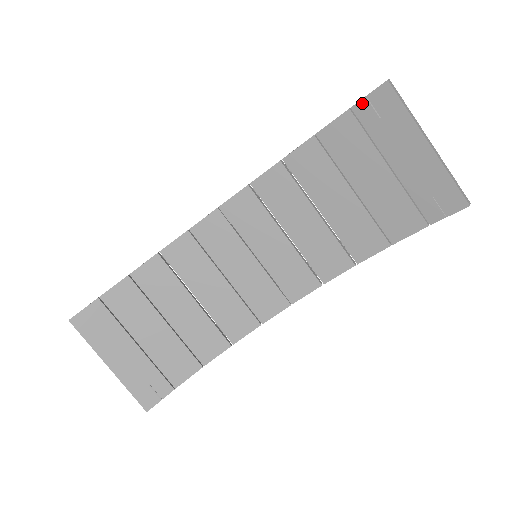
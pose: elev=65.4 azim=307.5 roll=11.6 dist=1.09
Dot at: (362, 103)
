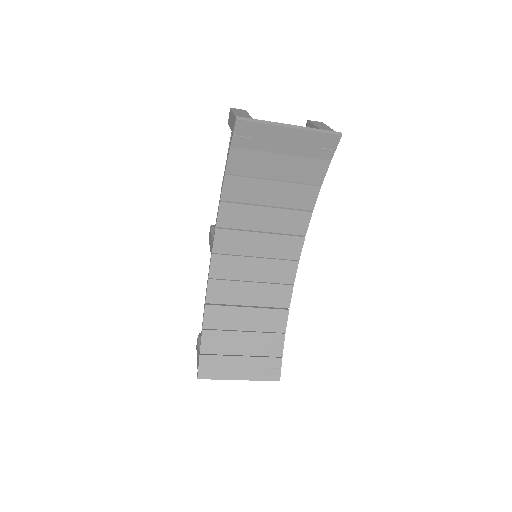
Dot at: (234, 140)
